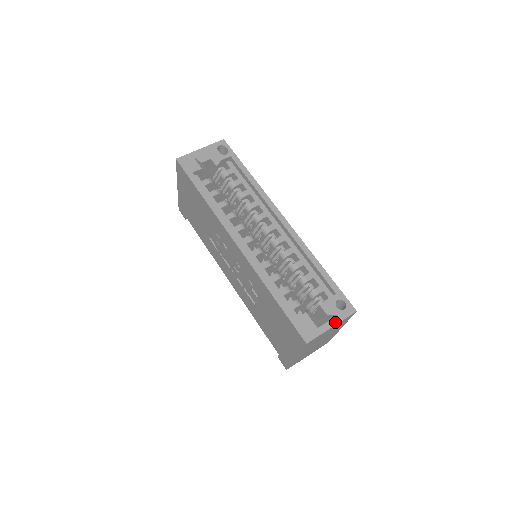
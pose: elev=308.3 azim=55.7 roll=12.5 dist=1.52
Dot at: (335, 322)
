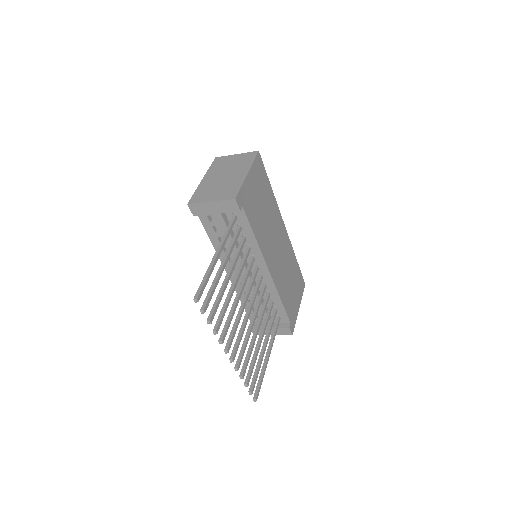
Dot at: occluded
